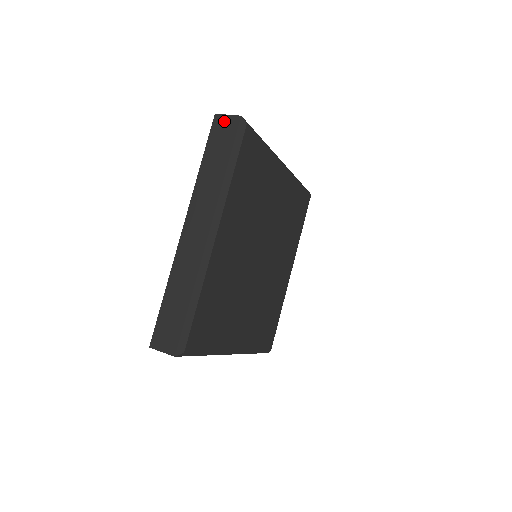
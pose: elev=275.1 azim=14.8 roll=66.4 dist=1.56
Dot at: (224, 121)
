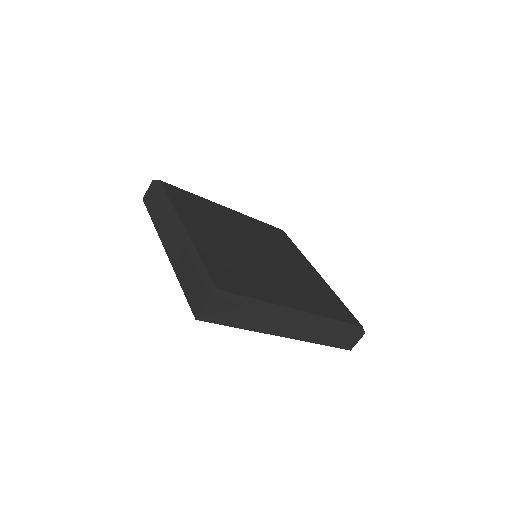
Dot at: (148, 193)
